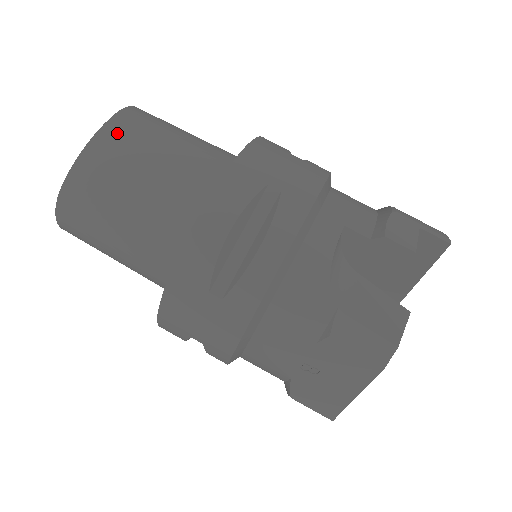
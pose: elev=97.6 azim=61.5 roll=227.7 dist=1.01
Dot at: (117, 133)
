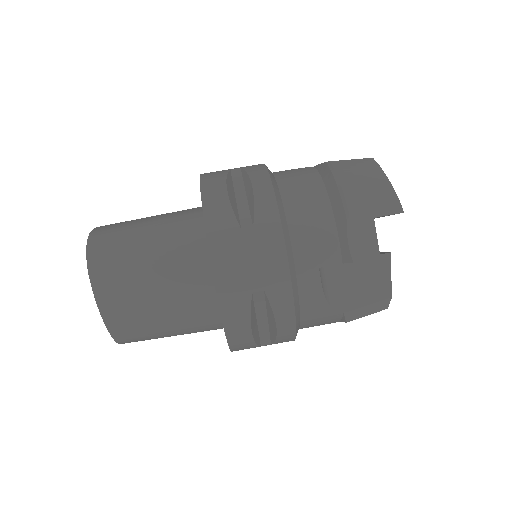
Dot at: (110, 299)
